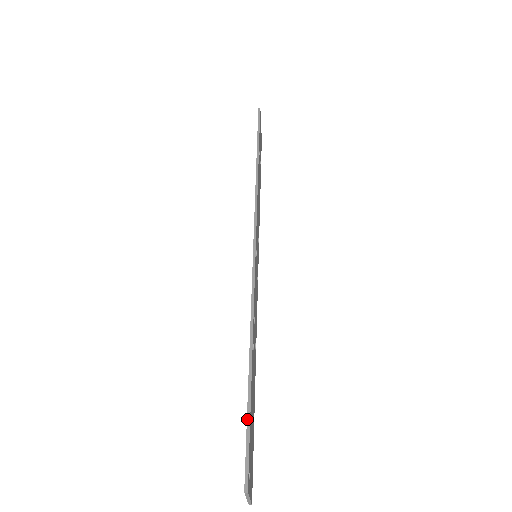
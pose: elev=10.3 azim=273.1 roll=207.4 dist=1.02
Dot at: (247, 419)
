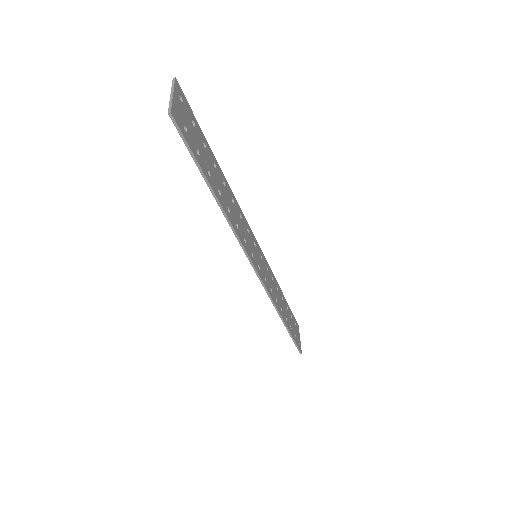
Dot at: occluded
